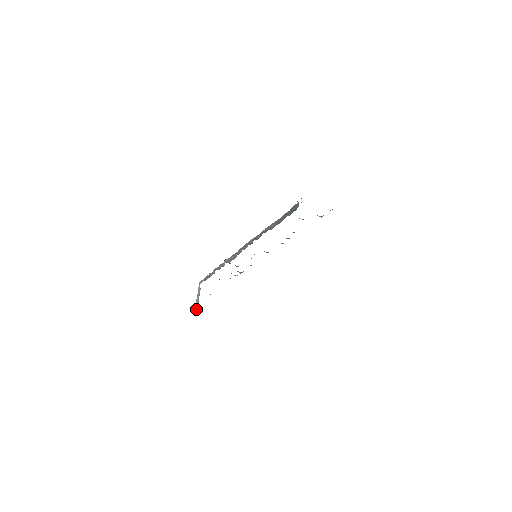
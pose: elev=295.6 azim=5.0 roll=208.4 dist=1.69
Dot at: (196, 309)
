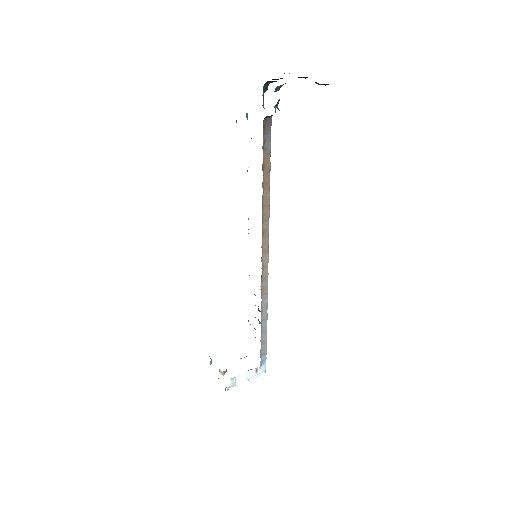
Dot at: occluded
